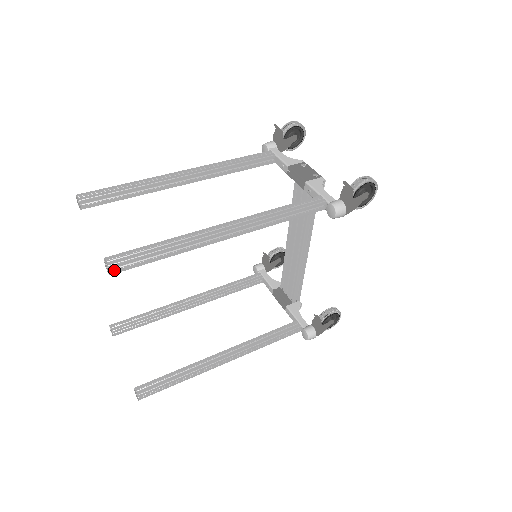
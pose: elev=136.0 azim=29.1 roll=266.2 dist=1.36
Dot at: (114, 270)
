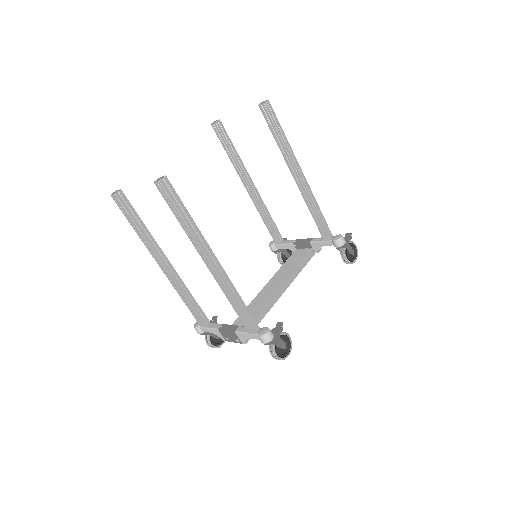
Dot at: (267, 105)
